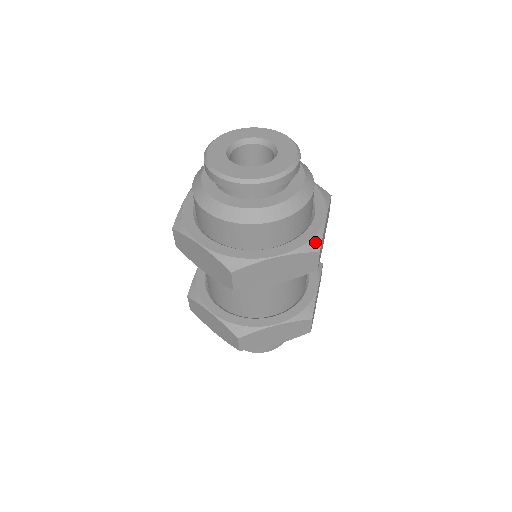
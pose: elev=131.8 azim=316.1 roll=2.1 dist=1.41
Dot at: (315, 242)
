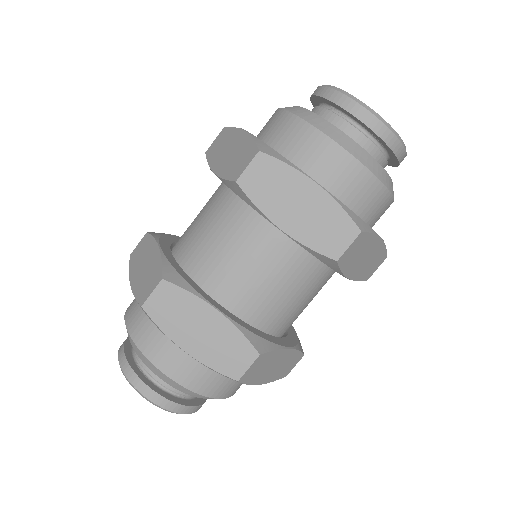
Dot at: occluded
